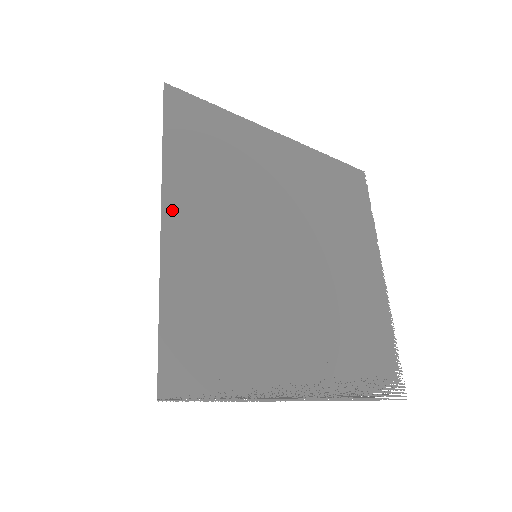
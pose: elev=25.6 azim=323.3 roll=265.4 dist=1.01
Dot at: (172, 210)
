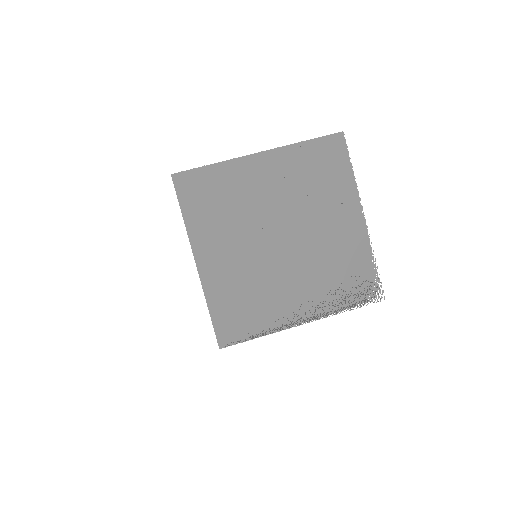
Dot at: (199, 257)
